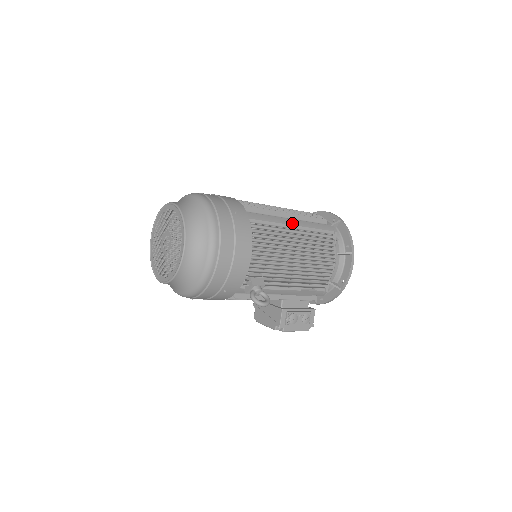
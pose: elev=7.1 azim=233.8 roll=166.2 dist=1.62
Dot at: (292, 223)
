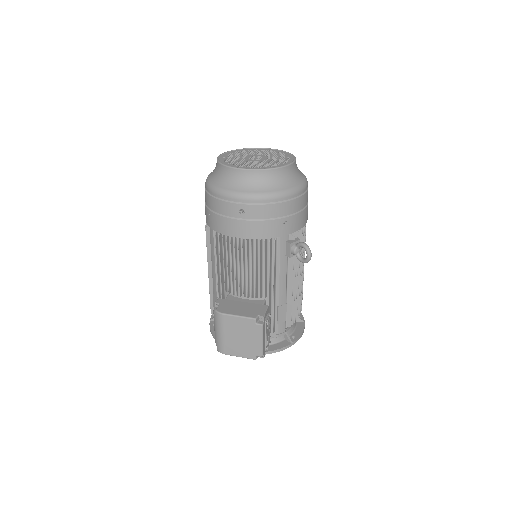
Dot at: occluded
